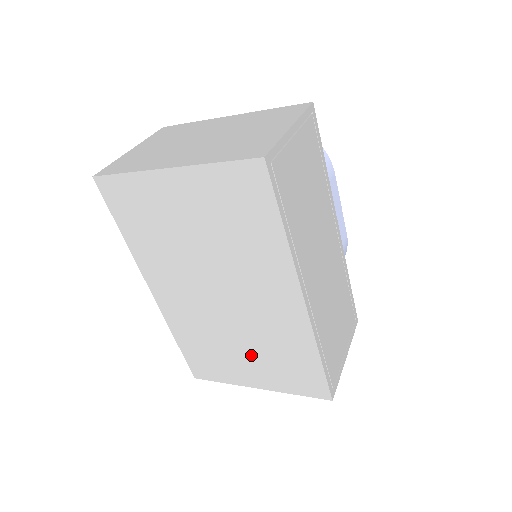
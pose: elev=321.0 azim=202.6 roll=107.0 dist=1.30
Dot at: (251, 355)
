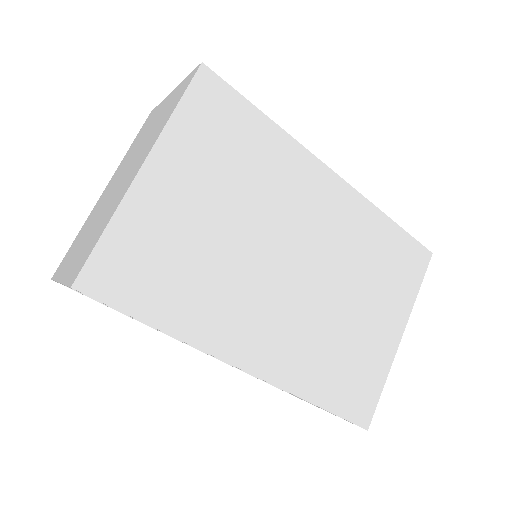
Dot at: (365, 302)
